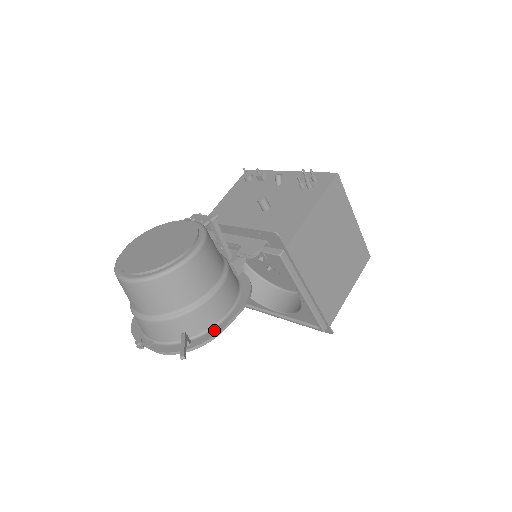
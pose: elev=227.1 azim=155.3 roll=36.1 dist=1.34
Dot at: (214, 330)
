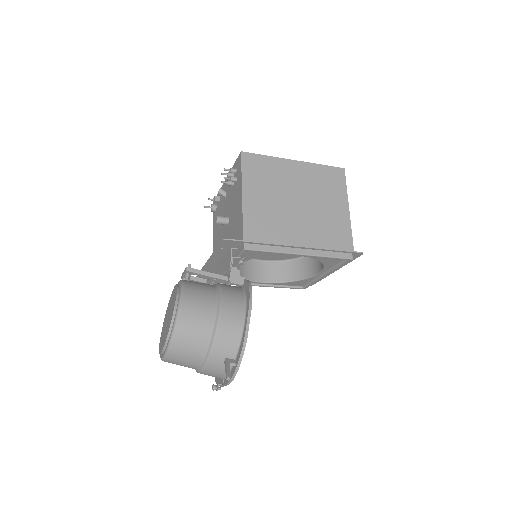
Dot at: (242, 340)
